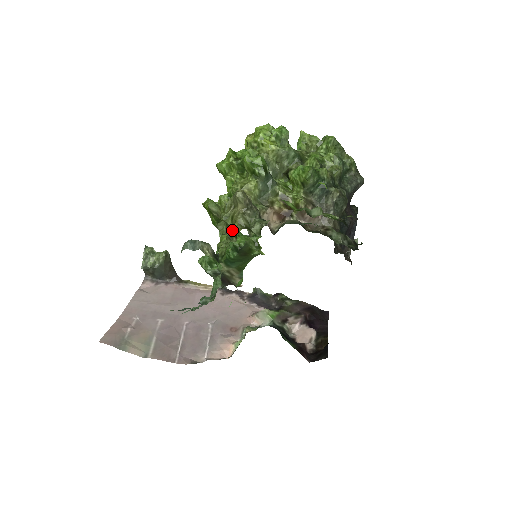
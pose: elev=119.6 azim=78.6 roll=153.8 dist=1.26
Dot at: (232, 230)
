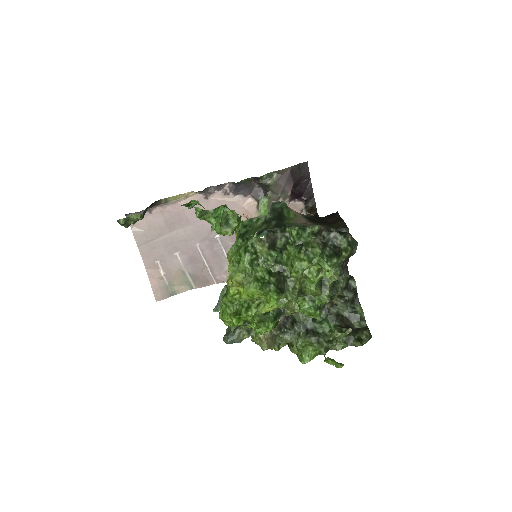
Dot at: occluded
